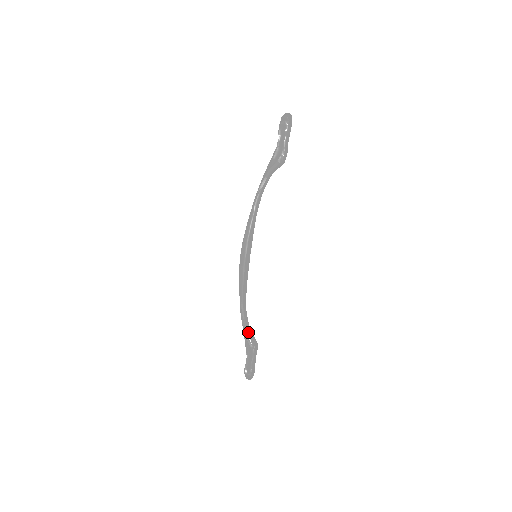
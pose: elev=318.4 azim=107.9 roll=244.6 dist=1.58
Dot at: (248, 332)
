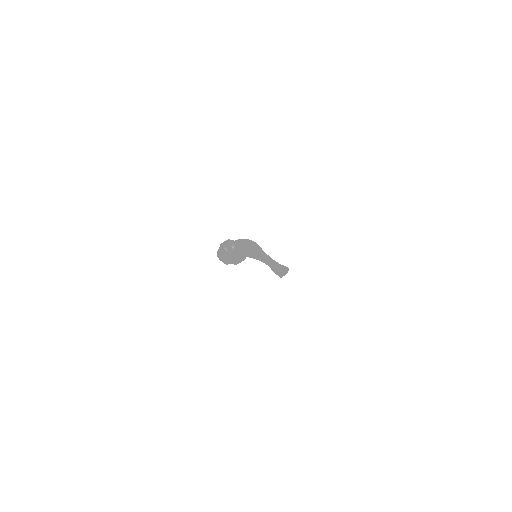
Dot at: (270, 267)
